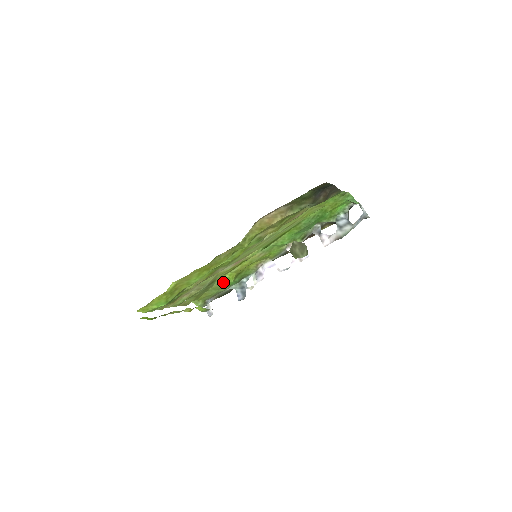
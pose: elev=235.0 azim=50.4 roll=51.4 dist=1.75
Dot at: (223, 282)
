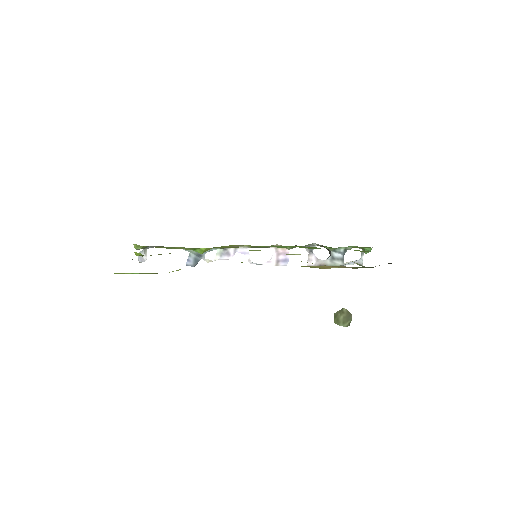
Dot at: (191, 249)
